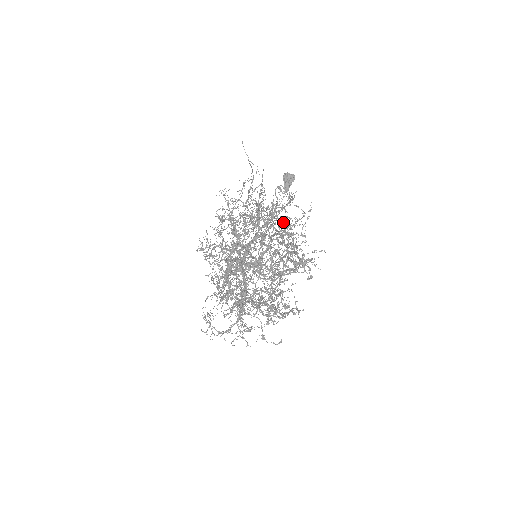
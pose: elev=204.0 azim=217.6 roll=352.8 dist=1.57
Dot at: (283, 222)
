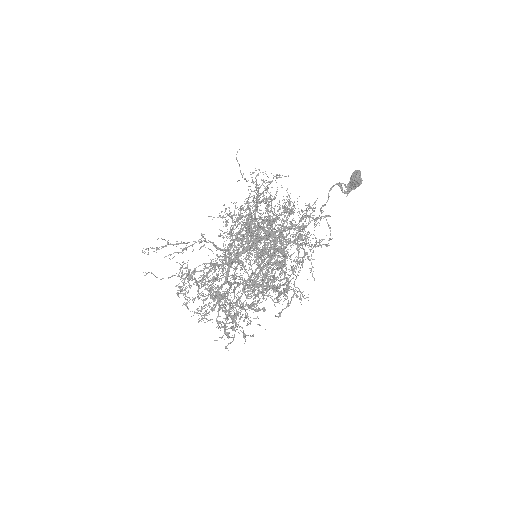
Dot at: (263, 256)
